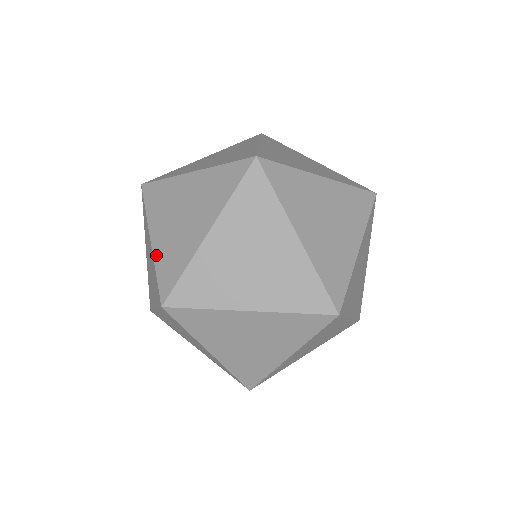
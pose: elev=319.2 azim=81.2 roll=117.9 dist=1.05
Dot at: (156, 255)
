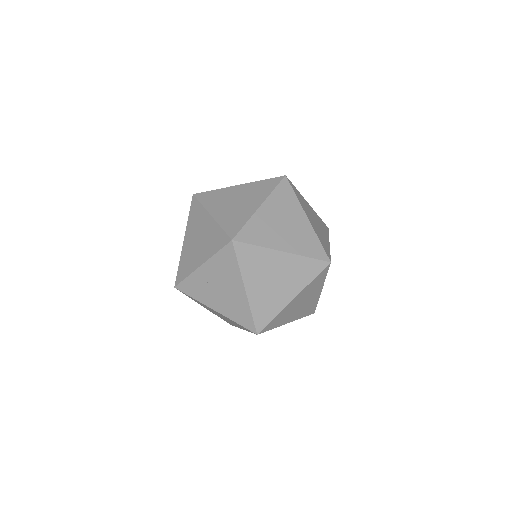
Dot at: occluded
